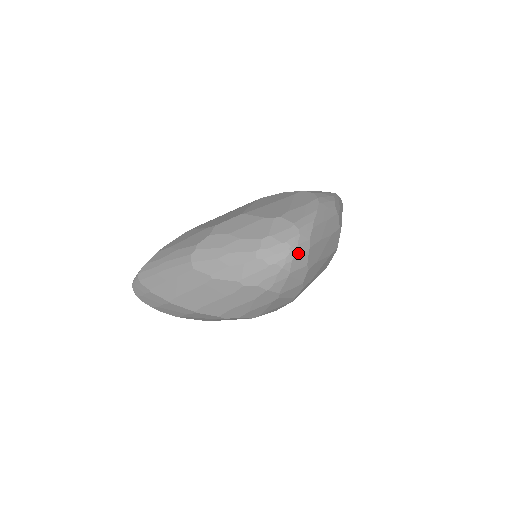
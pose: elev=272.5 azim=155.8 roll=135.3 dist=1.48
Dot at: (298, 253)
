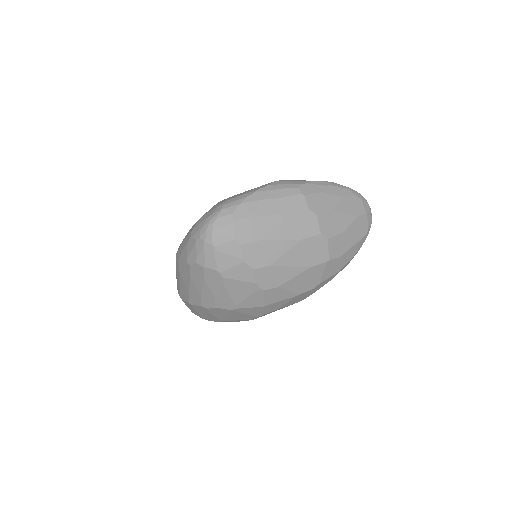
Dot at: (218, 226)
